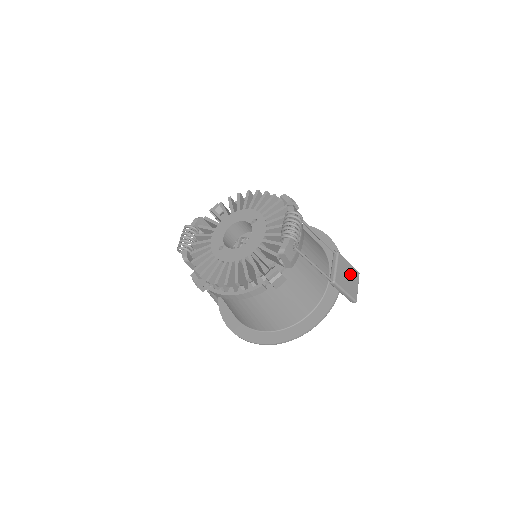
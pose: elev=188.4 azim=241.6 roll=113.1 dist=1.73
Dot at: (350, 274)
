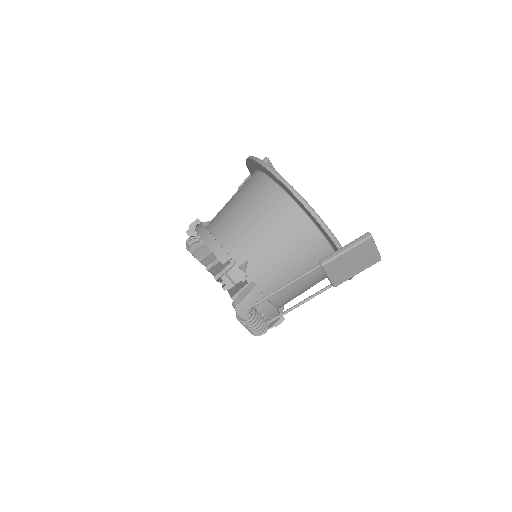
Dot at: (355, 257)
